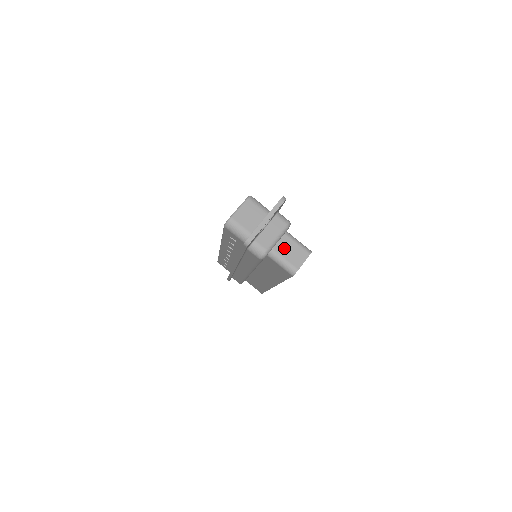
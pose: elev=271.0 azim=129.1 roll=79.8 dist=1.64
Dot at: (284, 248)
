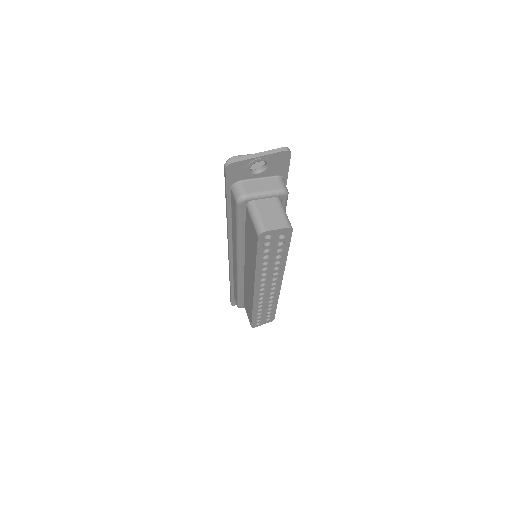
Dot at: (266, 207)
